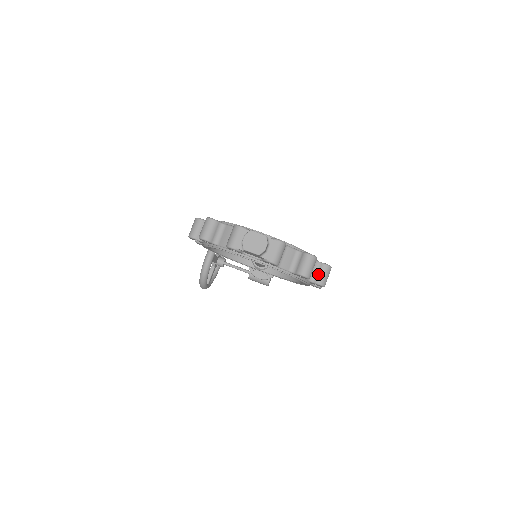
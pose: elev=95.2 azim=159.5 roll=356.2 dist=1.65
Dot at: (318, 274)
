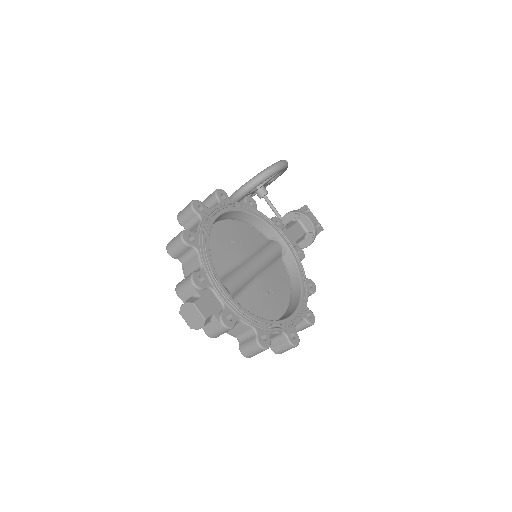
Dot at: (277, 344)
